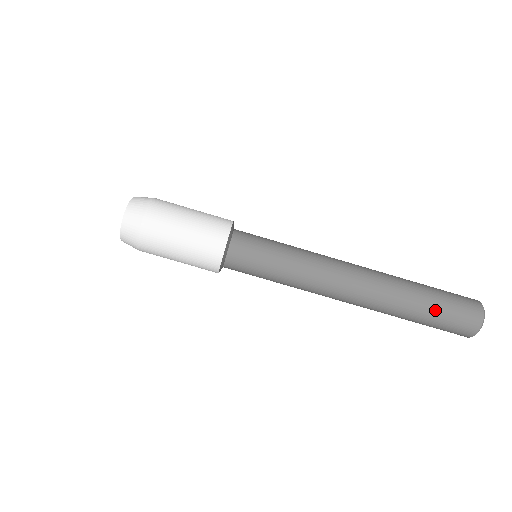
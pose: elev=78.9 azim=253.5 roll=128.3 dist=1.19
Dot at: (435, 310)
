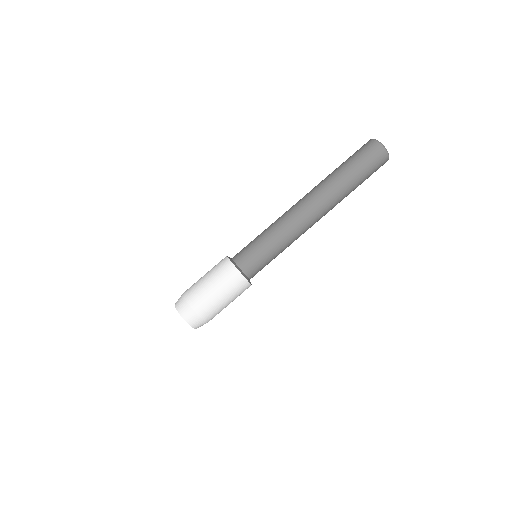
Dot at: (362, 177)
